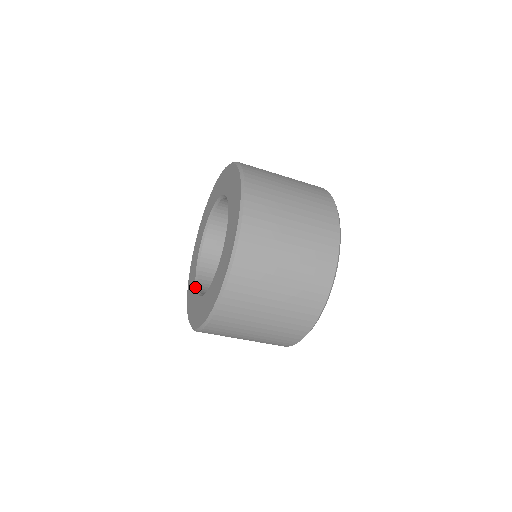
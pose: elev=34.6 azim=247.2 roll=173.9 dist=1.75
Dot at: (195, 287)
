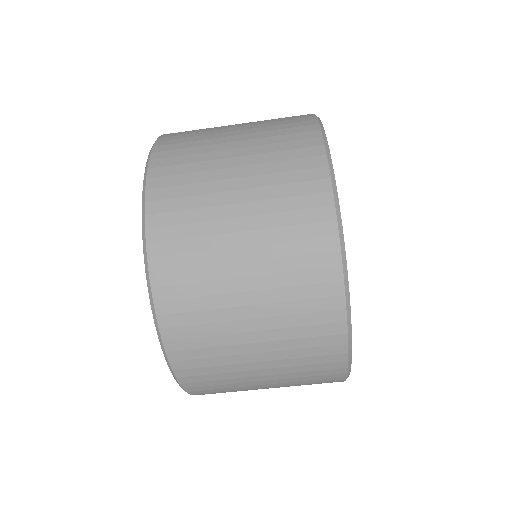
Dot at: occluded
